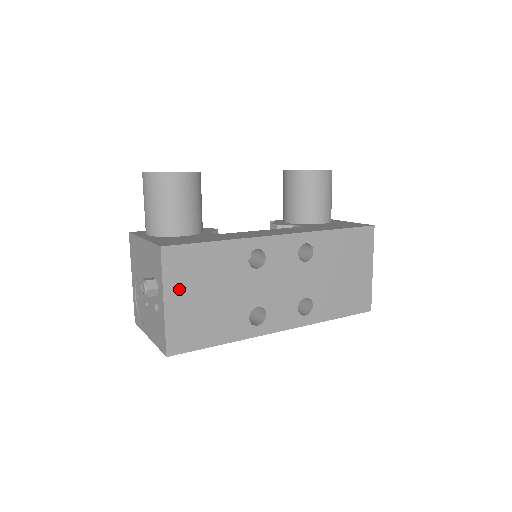
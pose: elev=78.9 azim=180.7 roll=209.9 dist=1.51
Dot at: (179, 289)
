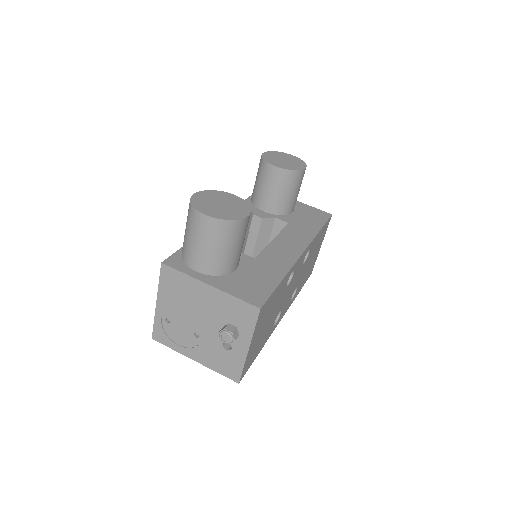
Dot at: (257, 332)
